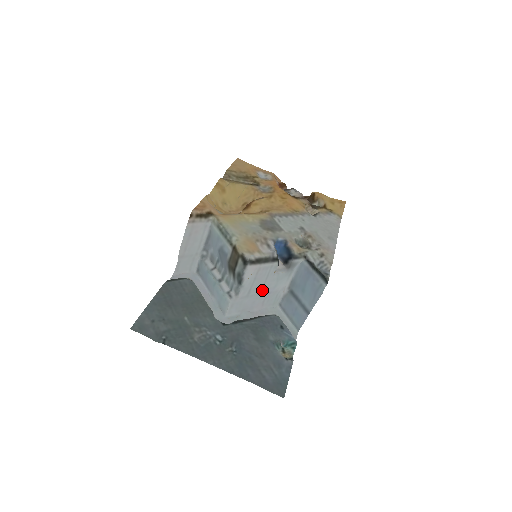
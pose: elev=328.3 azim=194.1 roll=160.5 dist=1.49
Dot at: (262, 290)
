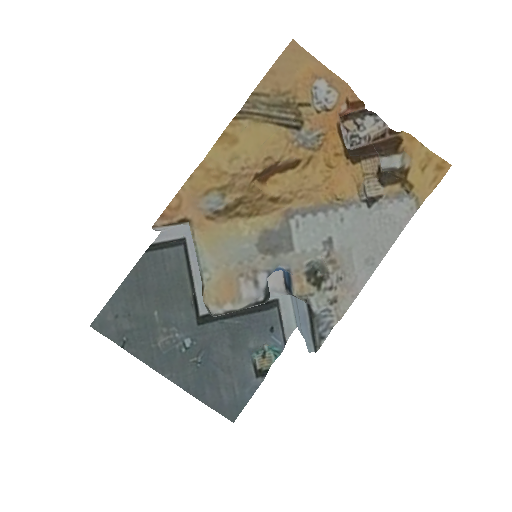
Dot at: occluded
